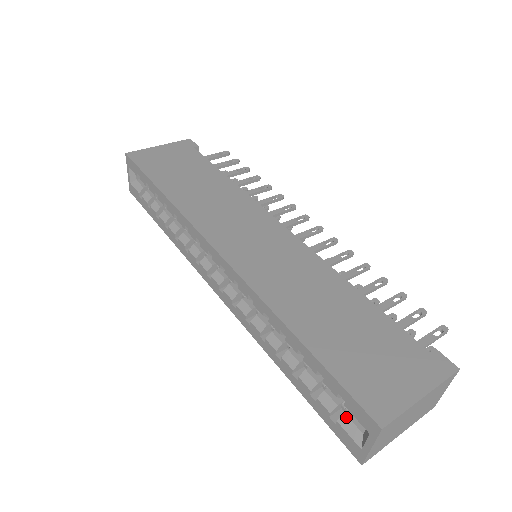
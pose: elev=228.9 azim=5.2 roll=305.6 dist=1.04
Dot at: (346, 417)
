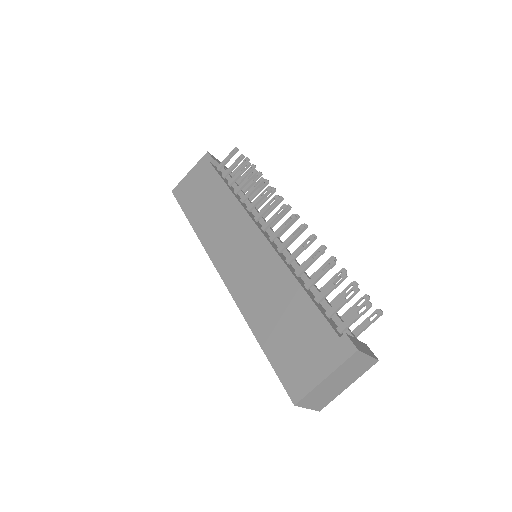
Dot at: occluded
